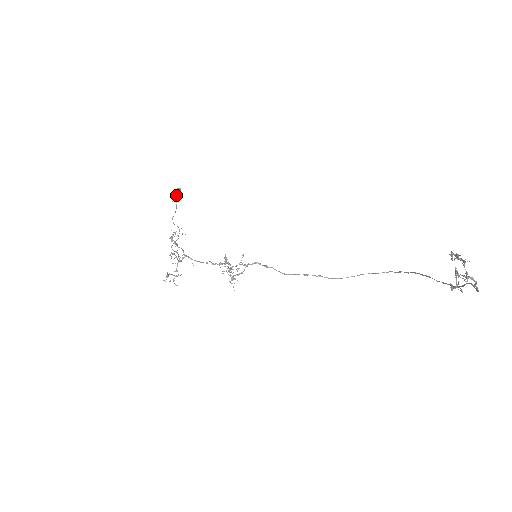
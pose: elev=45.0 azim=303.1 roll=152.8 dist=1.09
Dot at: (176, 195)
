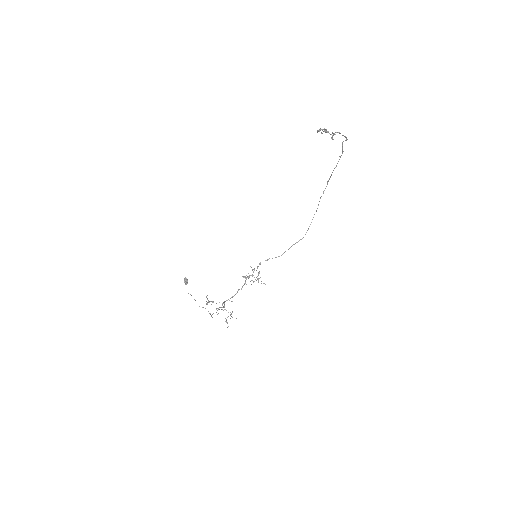
Dot at: (187, 282)
